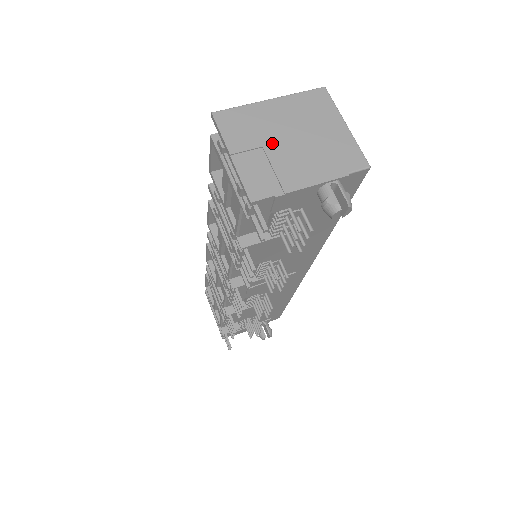
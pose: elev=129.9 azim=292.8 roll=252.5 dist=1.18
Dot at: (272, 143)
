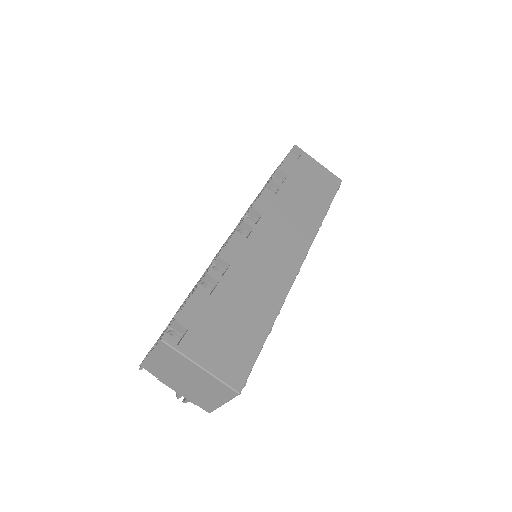
Dot at: (175, 372)
